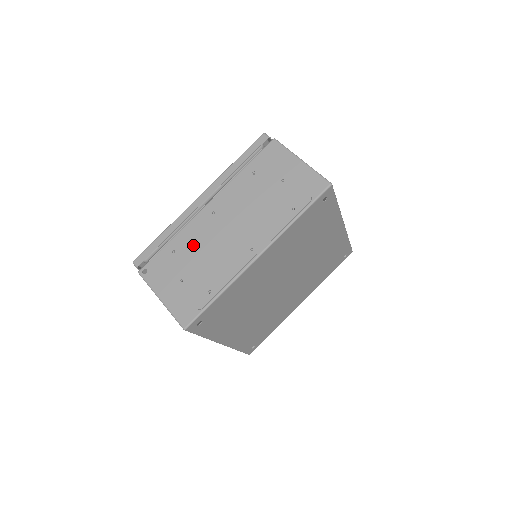
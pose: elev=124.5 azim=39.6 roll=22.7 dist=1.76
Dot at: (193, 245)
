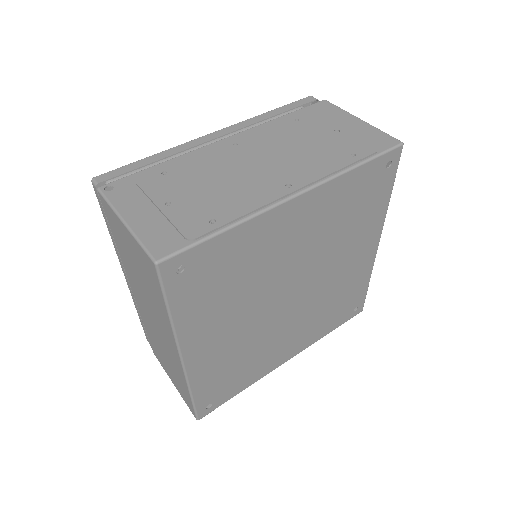
Dot at: (197, 170)
